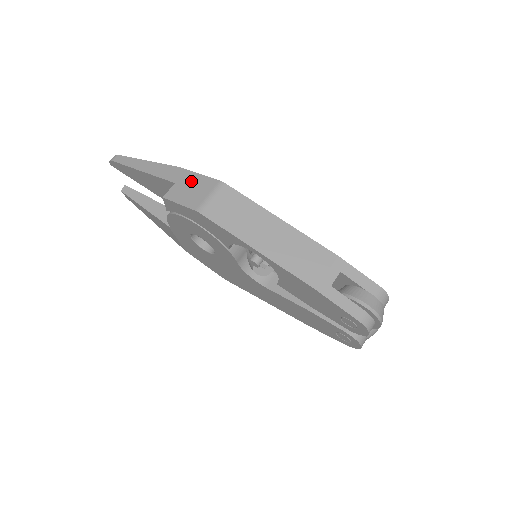
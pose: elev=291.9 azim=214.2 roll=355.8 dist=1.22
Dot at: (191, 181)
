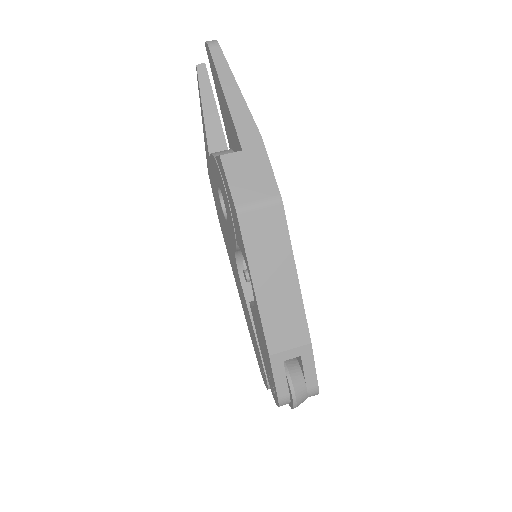
Dot at: (257, 165)
